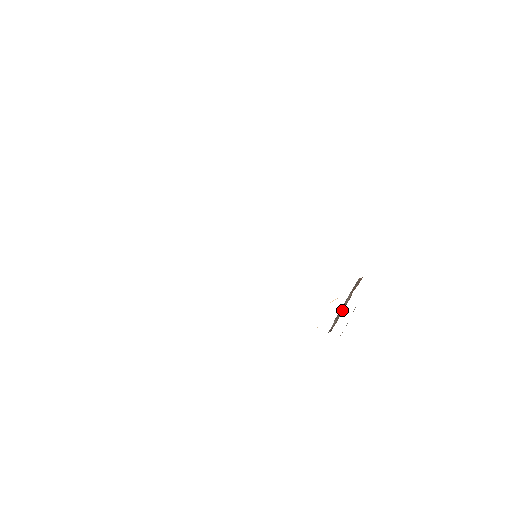
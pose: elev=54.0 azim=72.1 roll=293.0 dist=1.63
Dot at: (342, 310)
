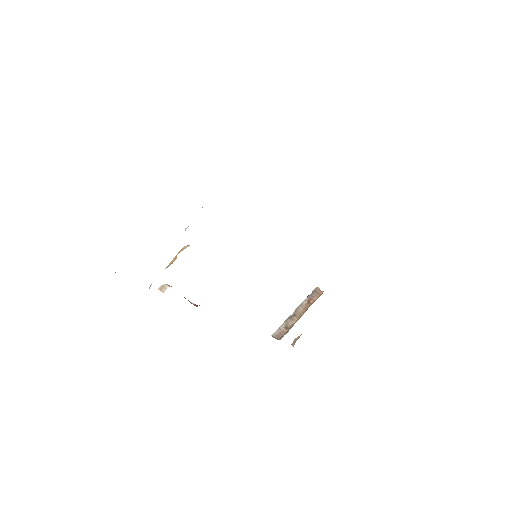
Dot at: (293, 319)
